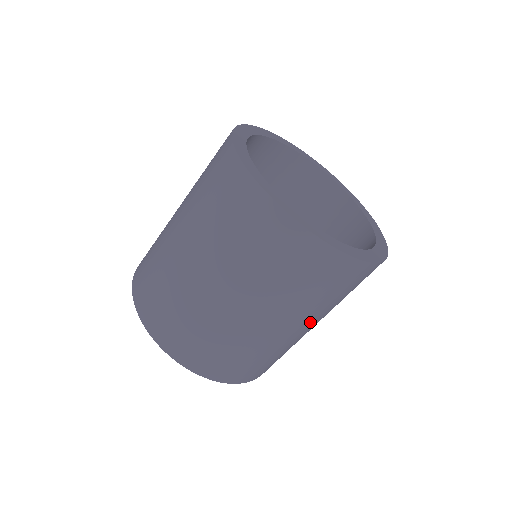
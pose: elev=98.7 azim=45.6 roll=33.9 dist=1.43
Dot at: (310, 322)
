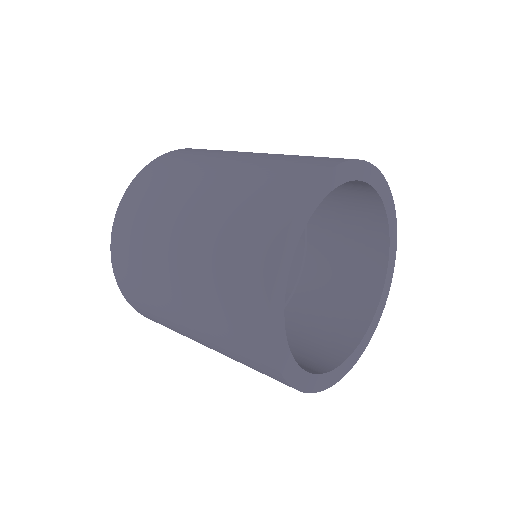
Dot at: occluded
